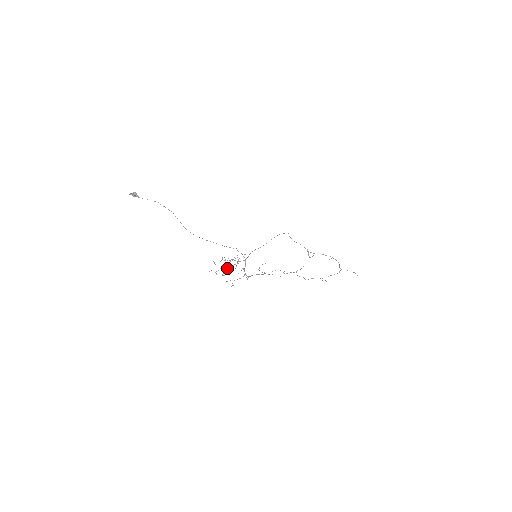
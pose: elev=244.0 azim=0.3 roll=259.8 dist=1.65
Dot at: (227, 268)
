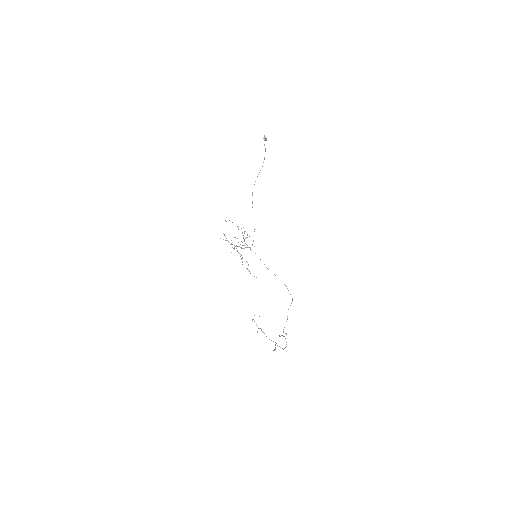
Dot at: (237, 238)
